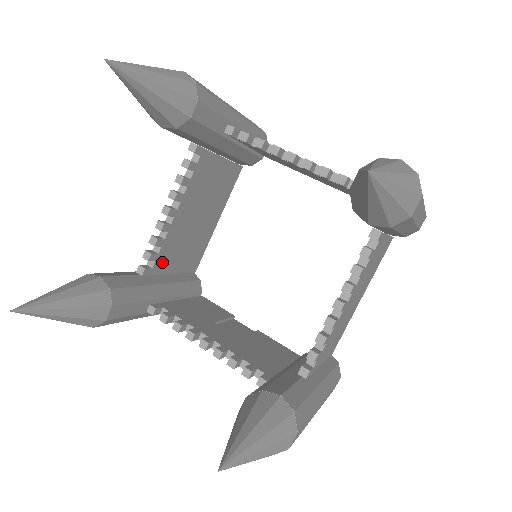
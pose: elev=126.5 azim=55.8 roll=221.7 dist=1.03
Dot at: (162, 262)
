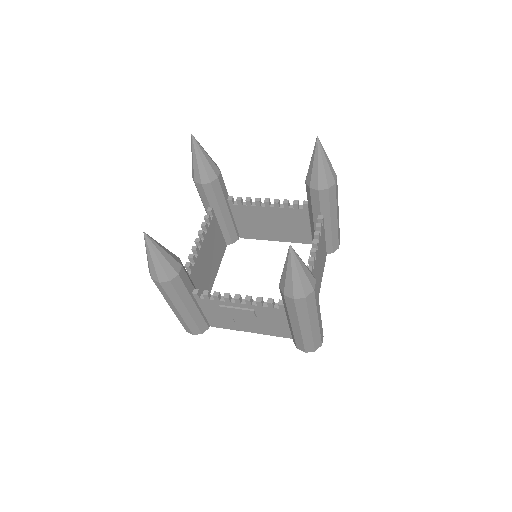
Dot at: (193, 277)
